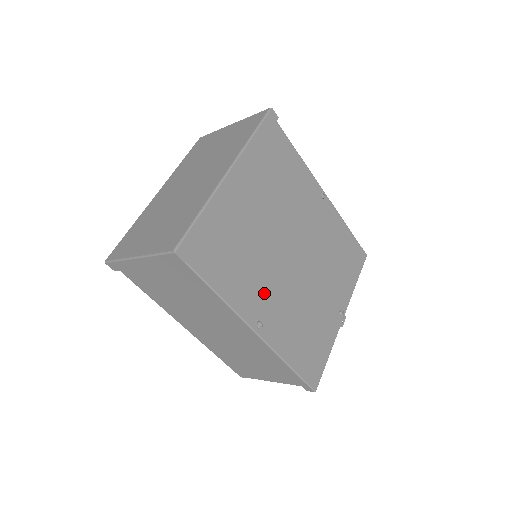
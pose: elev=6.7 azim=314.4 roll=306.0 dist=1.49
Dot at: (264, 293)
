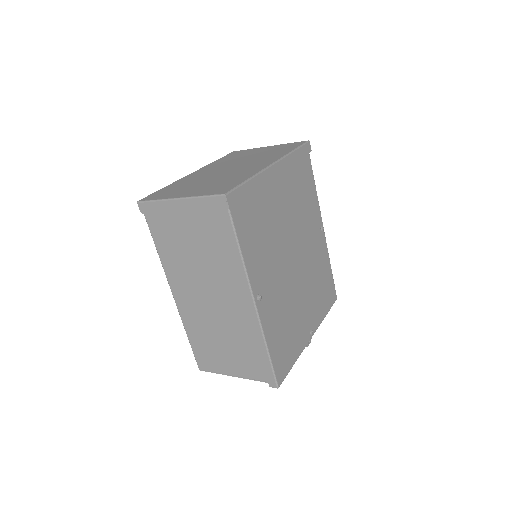
Dot at: (268, 274)
